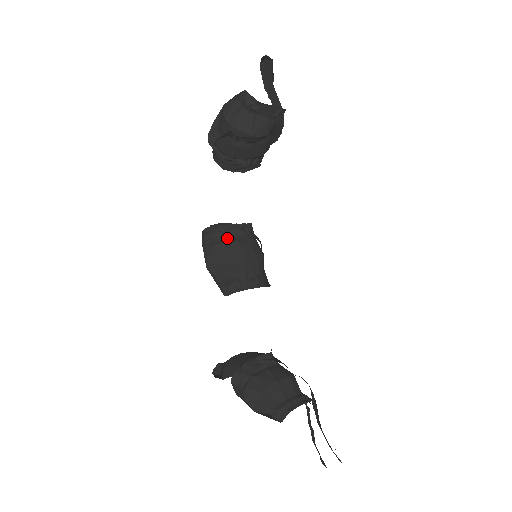
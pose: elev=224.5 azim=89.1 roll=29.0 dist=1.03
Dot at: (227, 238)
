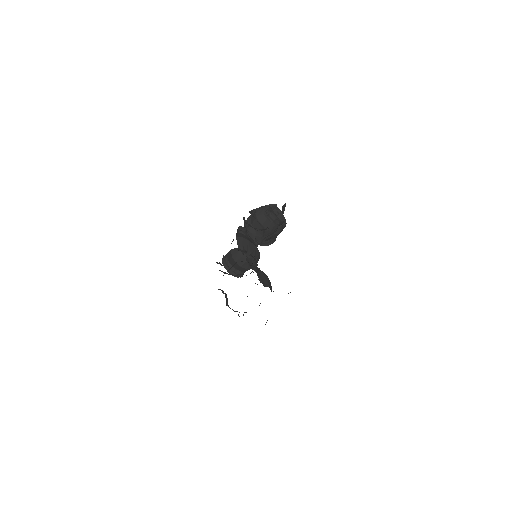
Dot at: occluded
